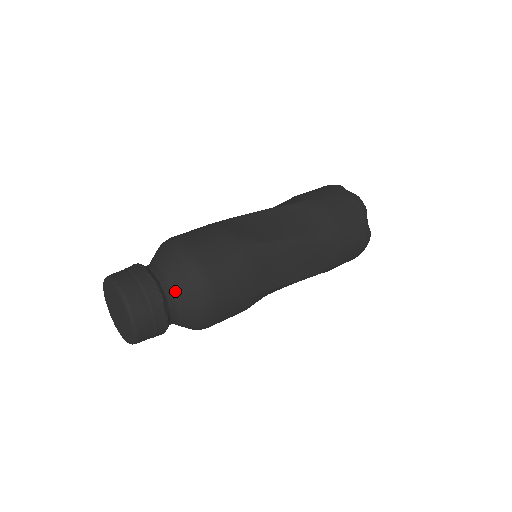
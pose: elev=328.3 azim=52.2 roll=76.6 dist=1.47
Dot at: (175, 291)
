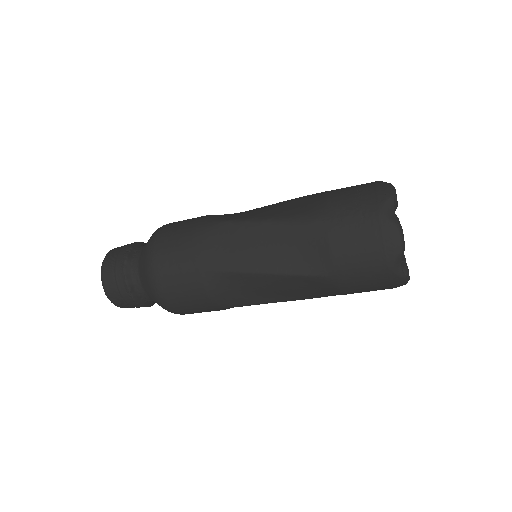
Dot at: (140, 256)
